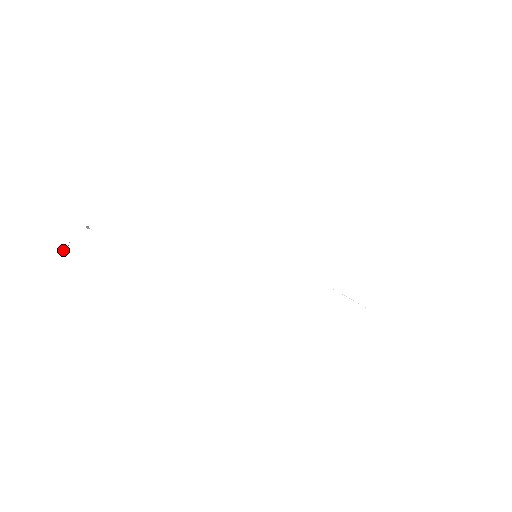
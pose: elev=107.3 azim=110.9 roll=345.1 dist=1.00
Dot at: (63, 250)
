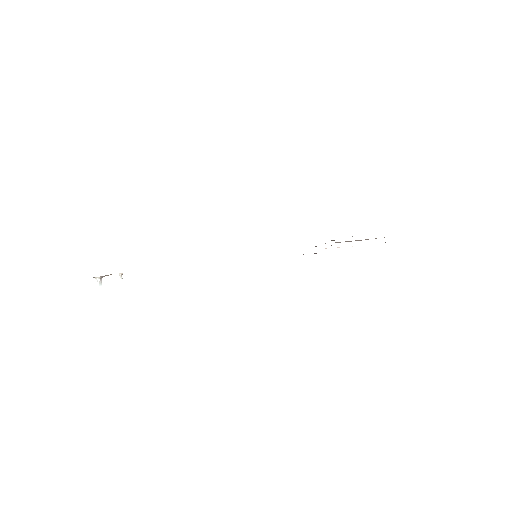
Dot at: (97, 280)
